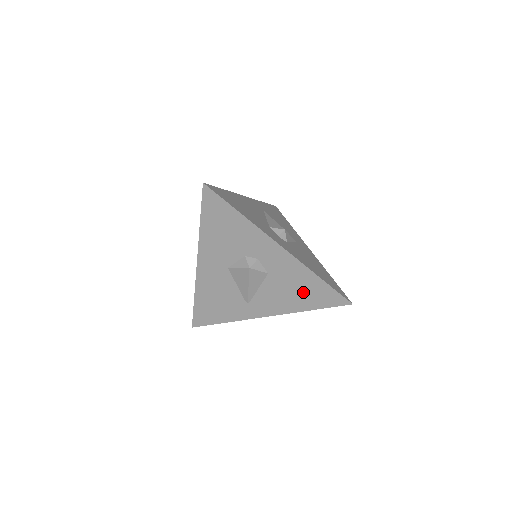
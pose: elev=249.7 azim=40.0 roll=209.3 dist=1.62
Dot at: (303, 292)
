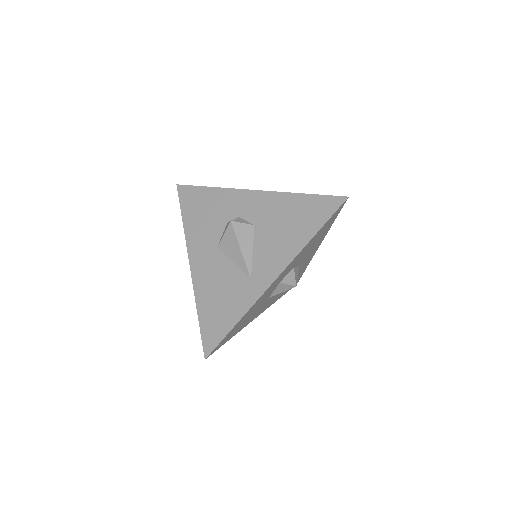
Dot at: (295, 220)
